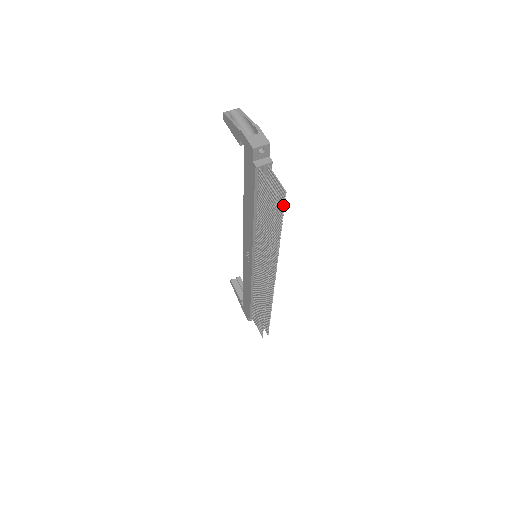
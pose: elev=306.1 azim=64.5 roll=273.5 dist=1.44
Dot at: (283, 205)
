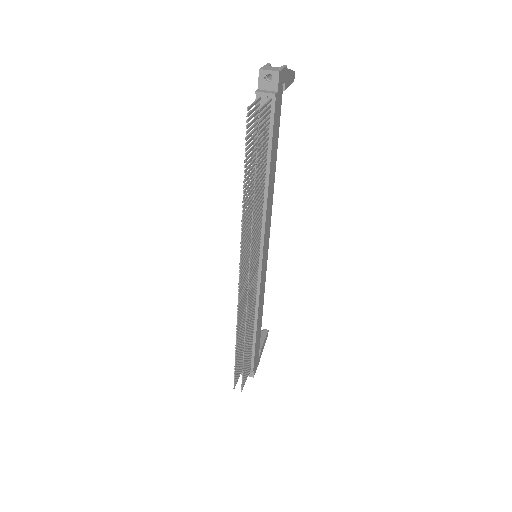
Dot at: (257, 133)
